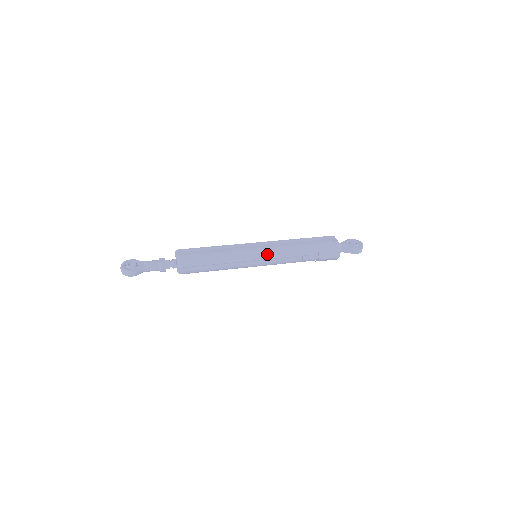
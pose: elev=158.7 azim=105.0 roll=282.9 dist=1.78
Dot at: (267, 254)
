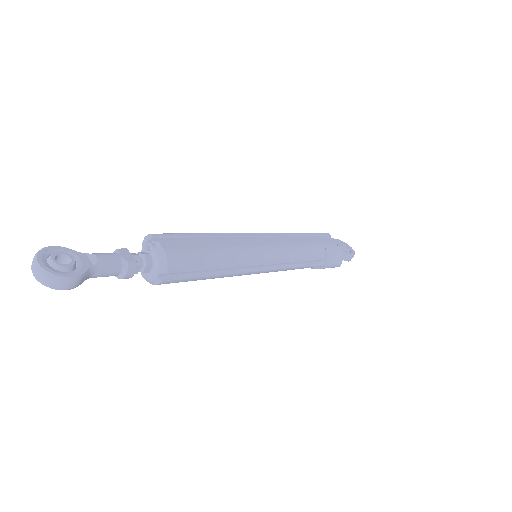
Dot at: (279, 256)
